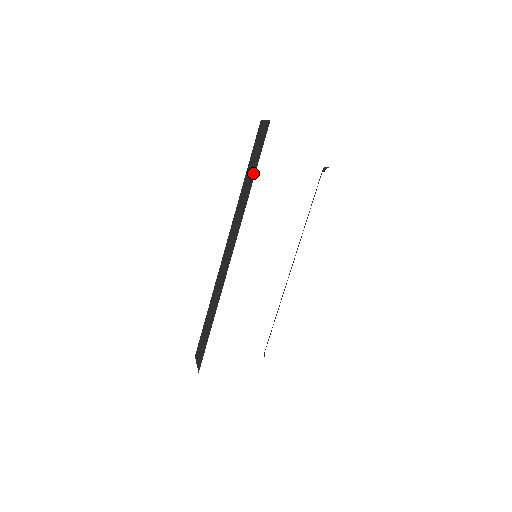
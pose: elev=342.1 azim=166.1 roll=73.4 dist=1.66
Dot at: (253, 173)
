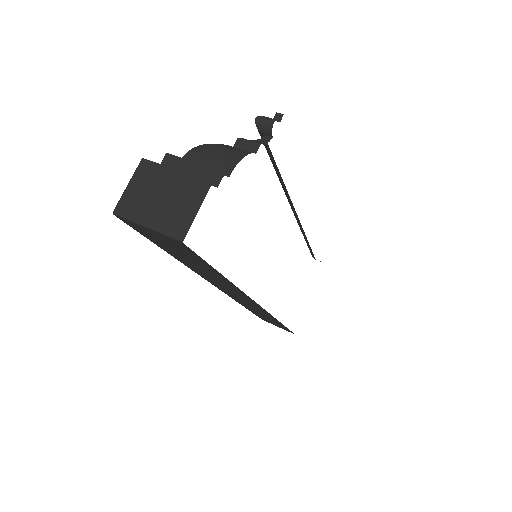
Dot at: (212, 272)
